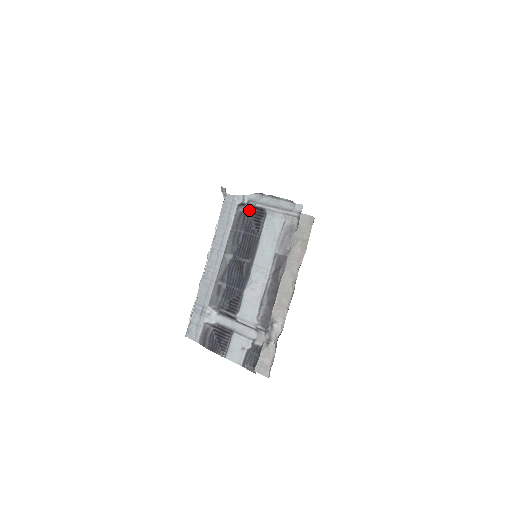
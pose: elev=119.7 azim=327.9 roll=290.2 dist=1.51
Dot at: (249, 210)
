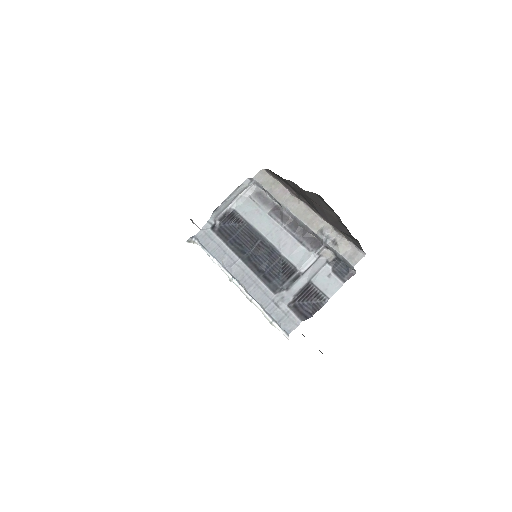
Dot at: (221, 223)
